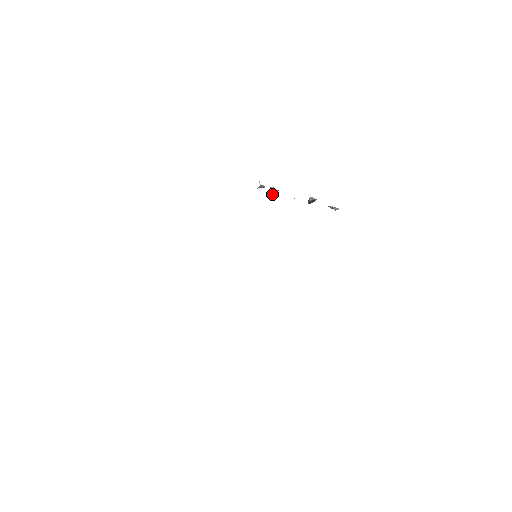
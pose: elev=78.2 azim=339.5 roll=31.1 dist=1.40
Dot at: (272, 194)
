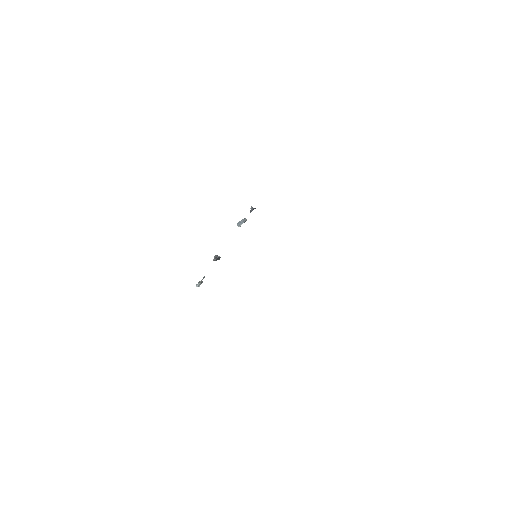
Dot at: (241, 224)
